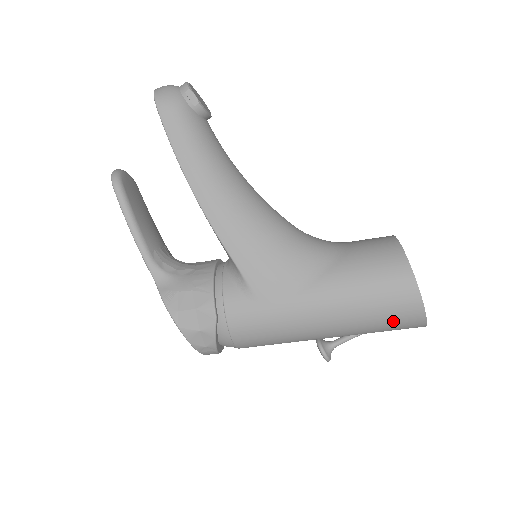
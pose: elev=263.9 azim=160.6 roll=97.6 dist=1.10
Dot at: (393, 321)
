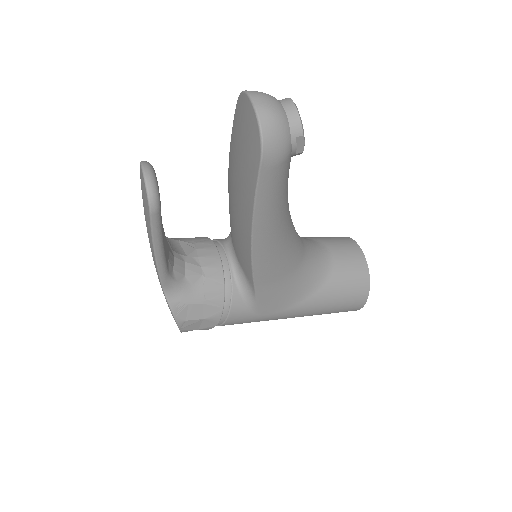
Dot at: occluded
